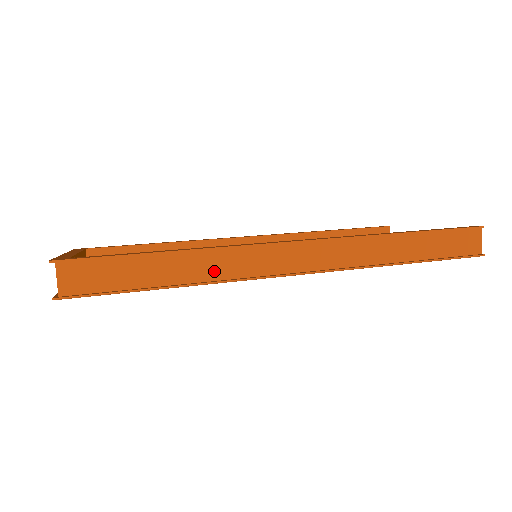
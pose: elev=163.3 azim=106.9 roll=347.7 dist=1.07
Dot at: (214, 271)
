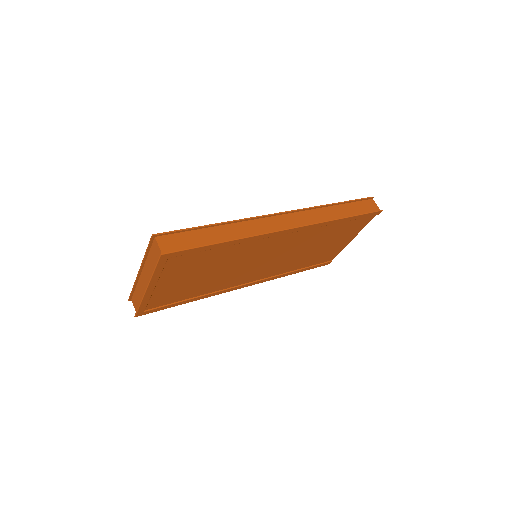
Dot at: (243, 233)
